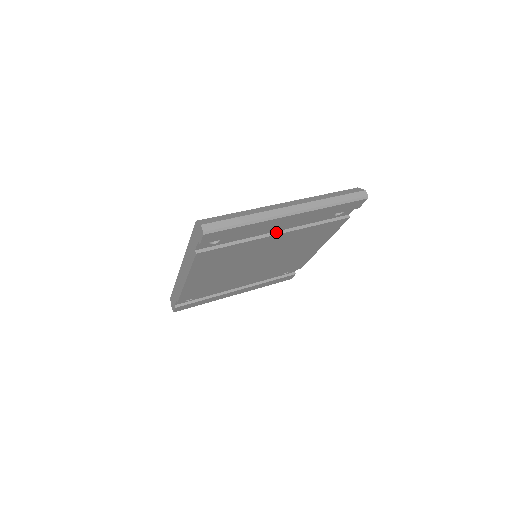
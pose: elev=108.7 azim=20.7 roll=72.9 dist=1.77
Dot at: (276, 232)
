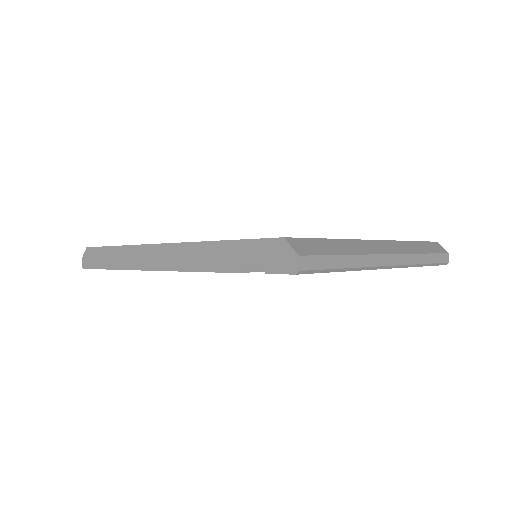
Dot at: occluded
